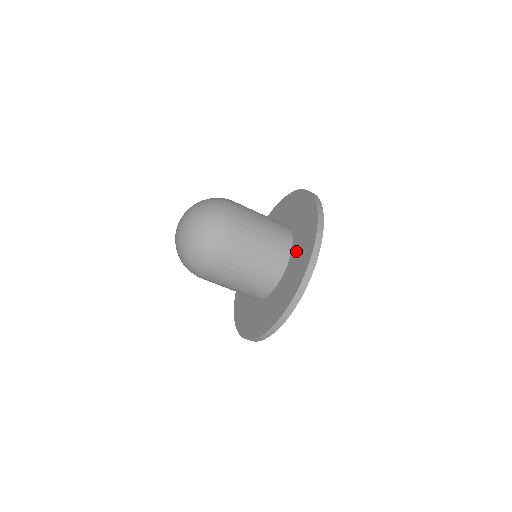
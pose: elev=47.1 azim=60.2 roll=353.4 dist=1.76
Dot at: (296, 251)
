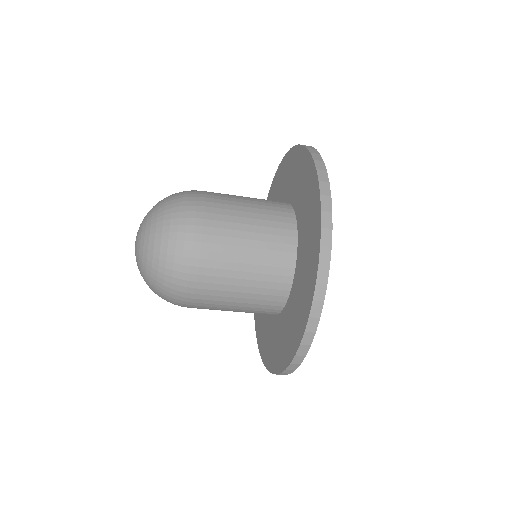
Dot at: (299, 201)
